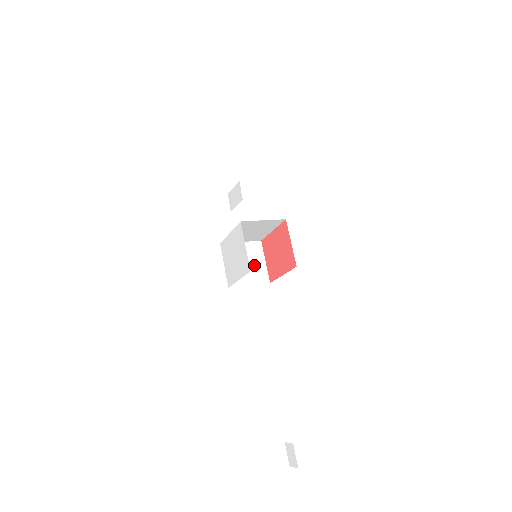
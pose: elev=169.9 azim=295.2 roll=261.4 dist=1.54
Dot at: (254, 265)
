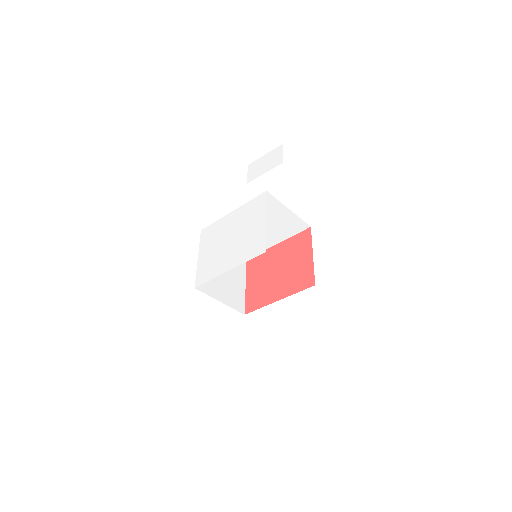
Dot at: (232, 281)
